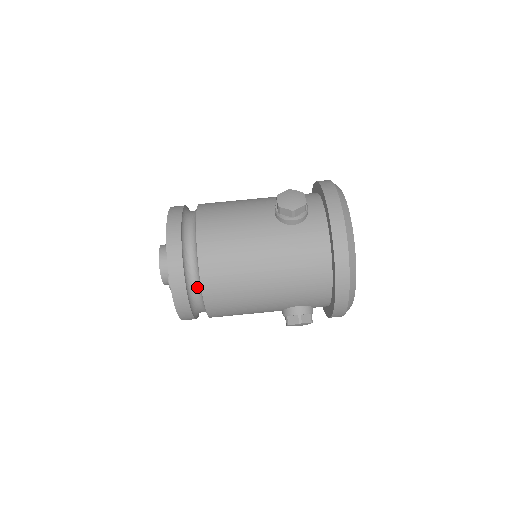
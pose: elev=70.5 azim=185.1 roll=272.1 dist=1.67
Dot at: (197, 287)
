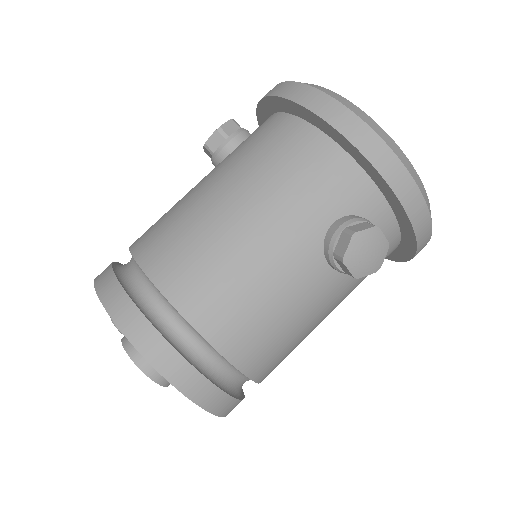
Dot at: (157, 299)
